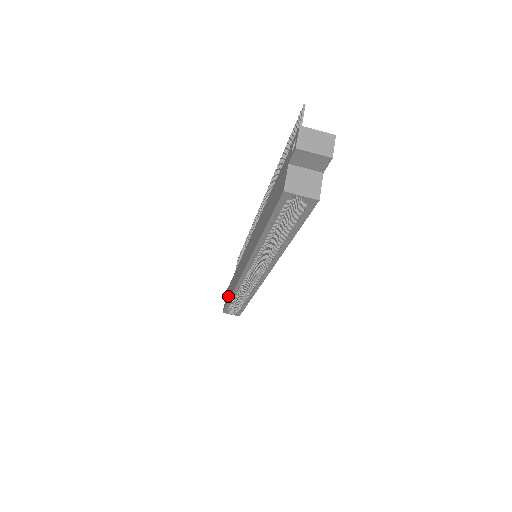
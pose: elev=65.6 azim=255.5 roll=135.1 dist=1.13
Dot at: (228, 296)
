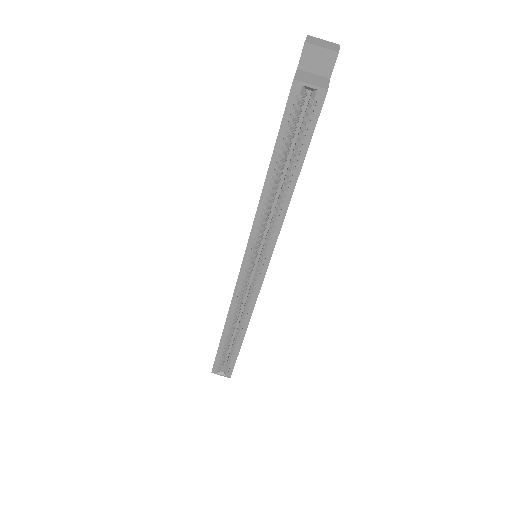
Dot at: occluded
